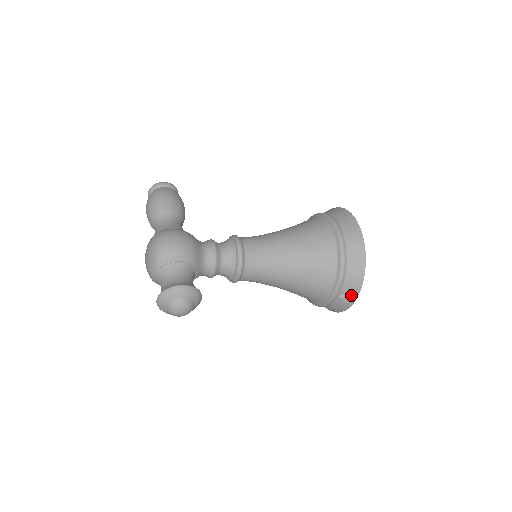
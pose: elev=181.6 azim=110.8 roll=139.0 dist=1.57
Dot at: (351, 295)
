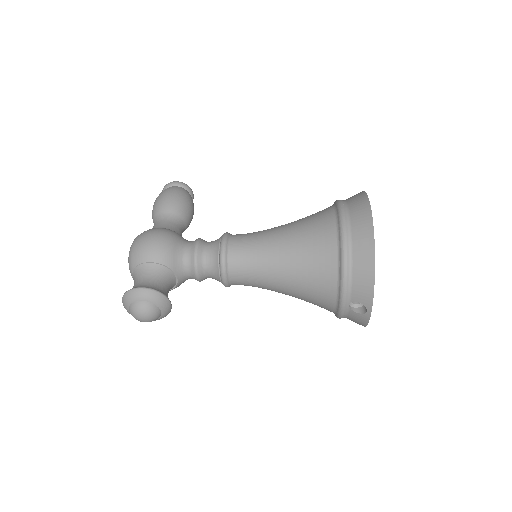
Dot at: (364, 304)
